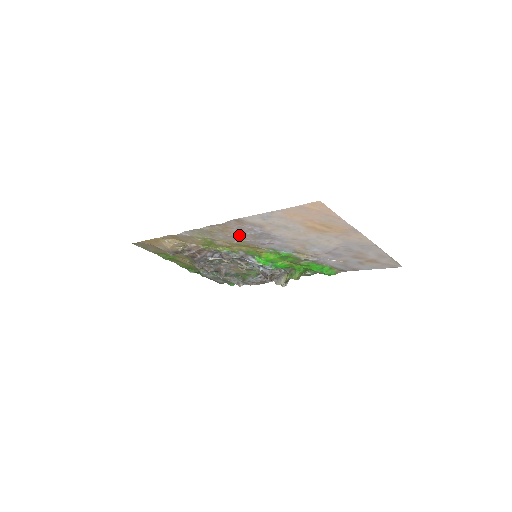
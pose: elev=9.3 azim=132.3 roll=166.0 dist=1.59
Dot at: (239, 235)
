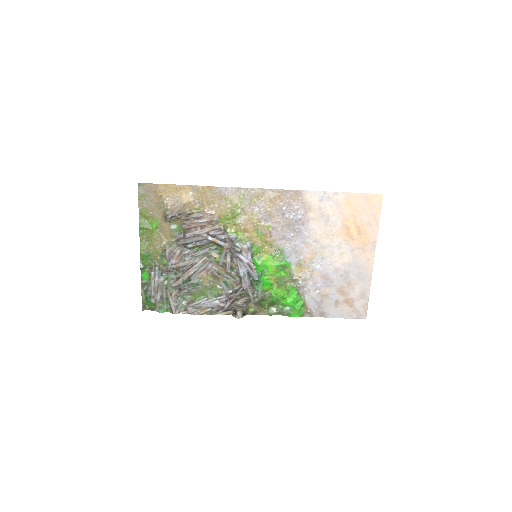
Dot at: (276, 214)
